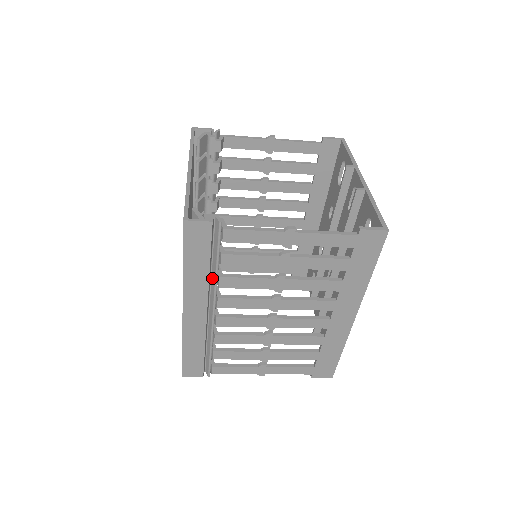
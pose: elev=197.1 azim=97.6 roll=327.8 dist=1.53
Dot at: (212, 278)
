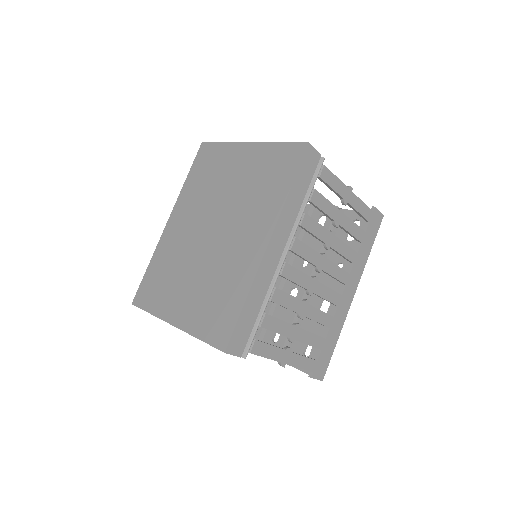
Dot at: occluded
